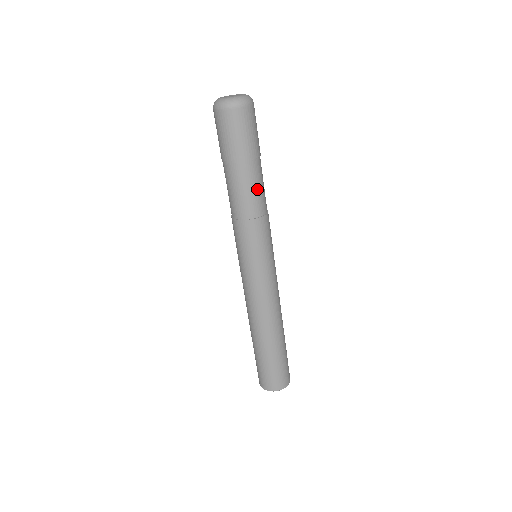
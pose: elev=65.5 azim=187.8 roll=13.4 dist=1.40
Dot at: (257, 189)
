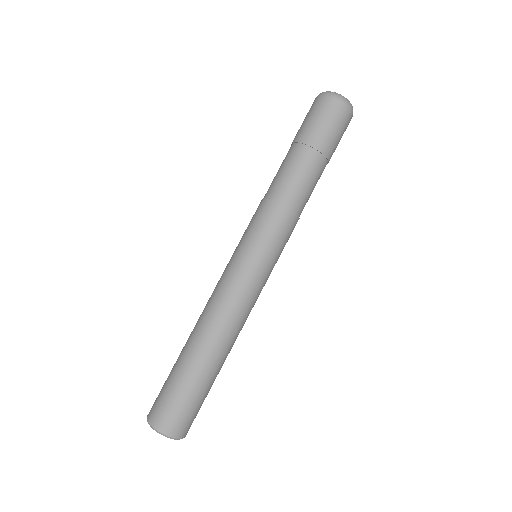
Dot at: (298, 177)
